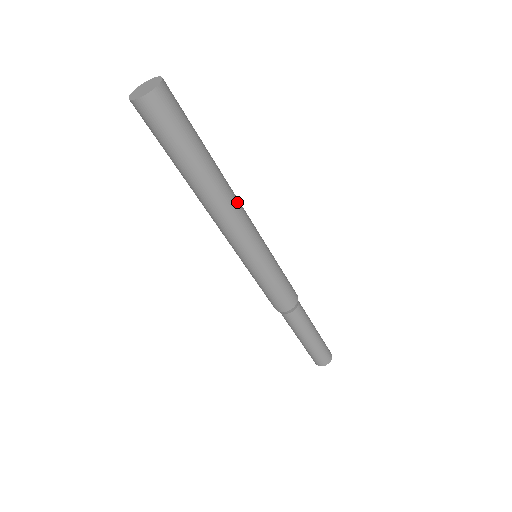
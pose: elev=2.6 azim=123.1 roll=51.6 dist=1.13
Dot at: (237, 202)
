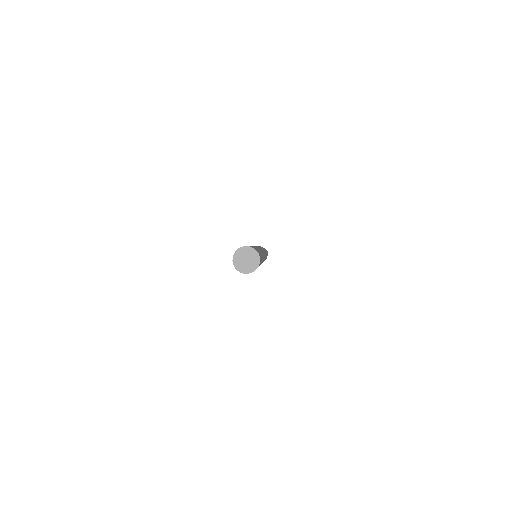
Dot at: occluded
